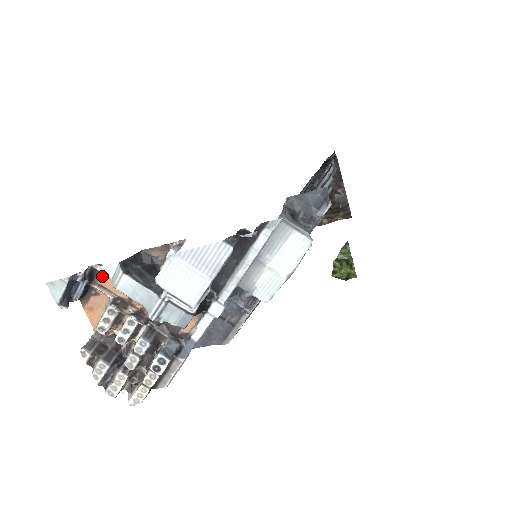
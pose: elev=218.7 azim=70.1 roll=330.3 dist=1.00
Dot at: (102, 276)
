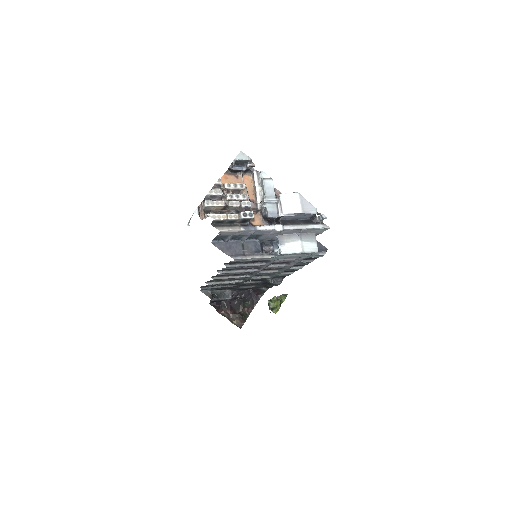
Dot at: (248, 176)
